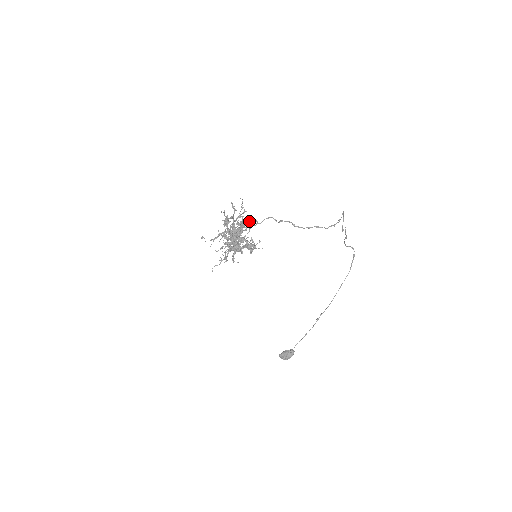
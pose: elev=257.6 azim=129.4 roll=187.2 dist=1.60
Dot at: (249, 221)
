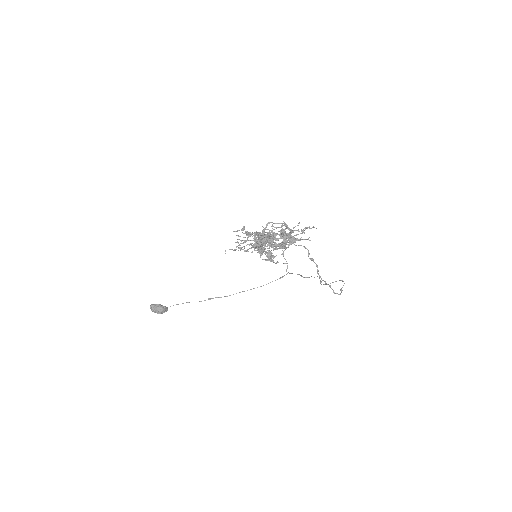
Dot at: occluded
